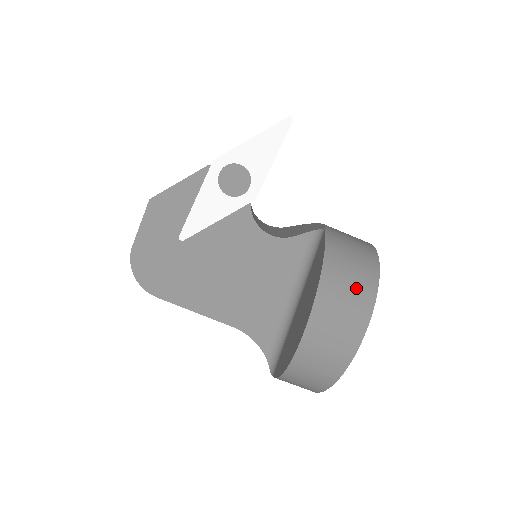
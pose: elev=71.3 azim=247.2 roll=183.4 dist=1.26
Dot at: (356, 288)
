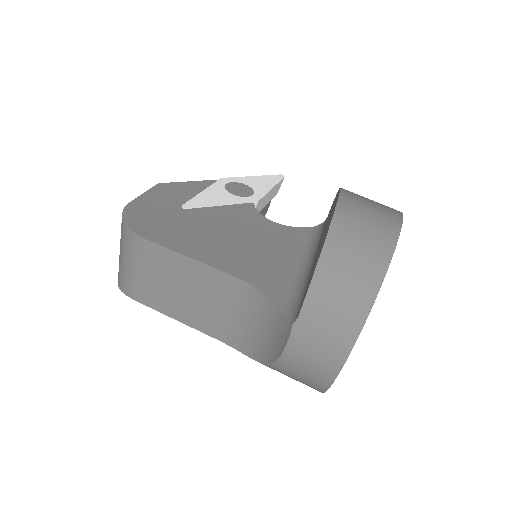
Dot at: occluded
